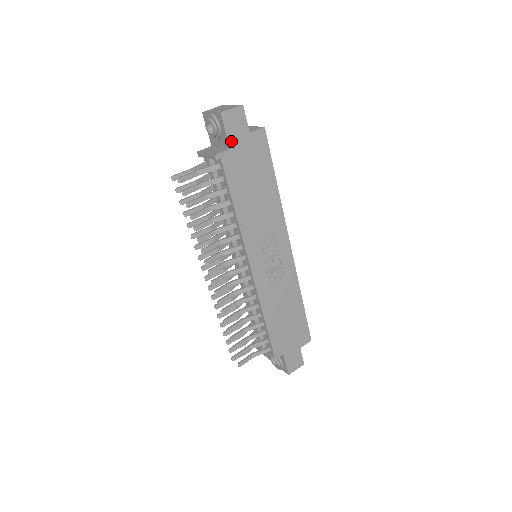
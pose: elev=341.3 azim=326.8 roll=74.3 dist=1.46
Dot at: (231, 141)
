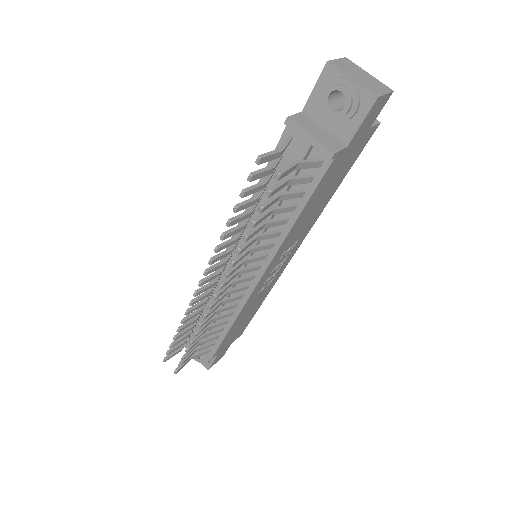
Dot at: (355, 136)
